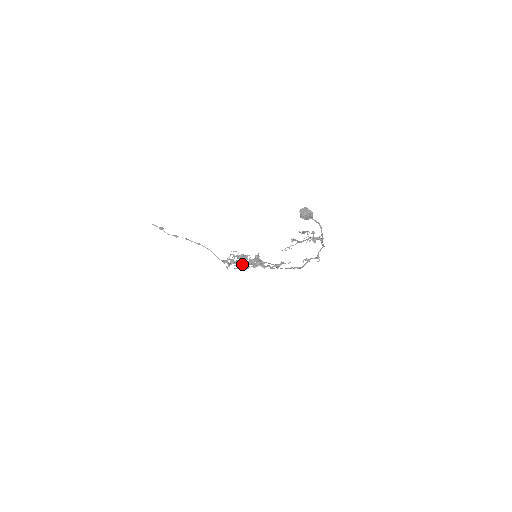
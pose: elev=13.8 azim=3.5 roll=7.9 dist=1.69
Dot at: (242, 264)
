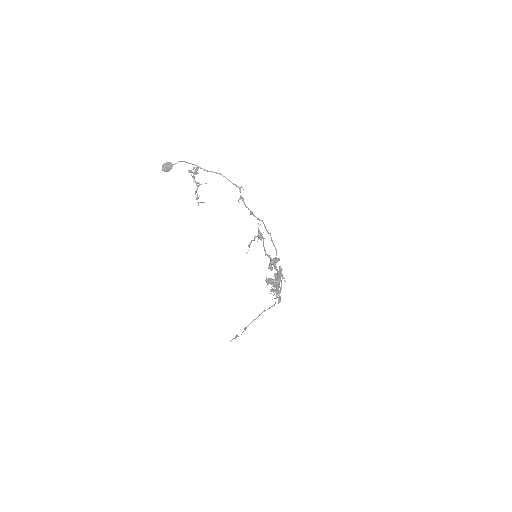
Dot at: (279, 283)
